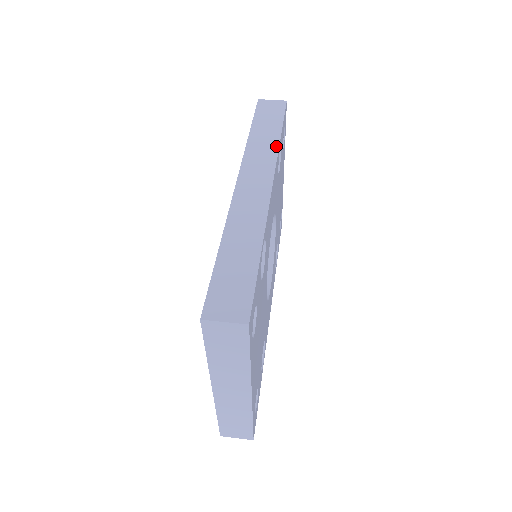
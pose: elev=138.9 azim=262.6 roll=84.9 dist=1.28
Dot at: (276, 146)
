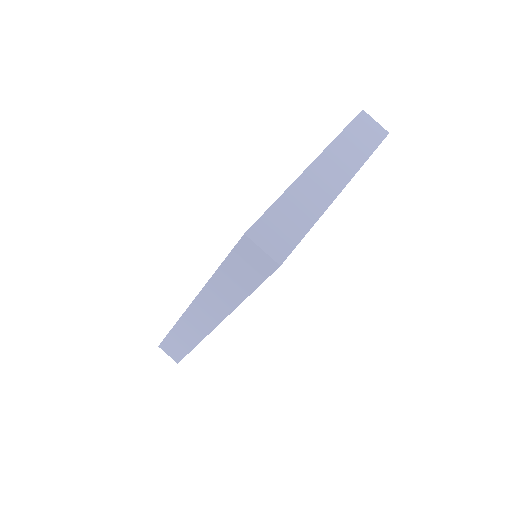
Dot at: (231, 308)
